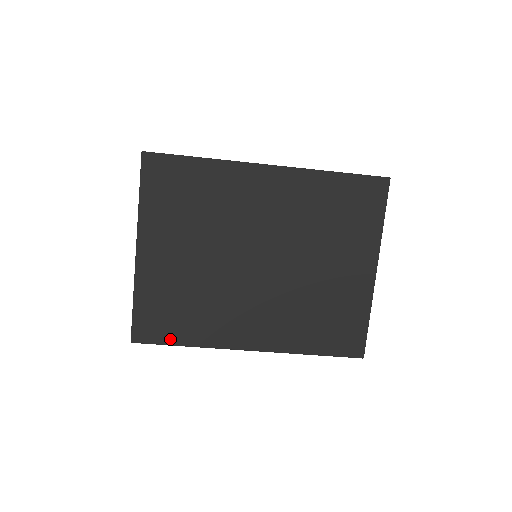
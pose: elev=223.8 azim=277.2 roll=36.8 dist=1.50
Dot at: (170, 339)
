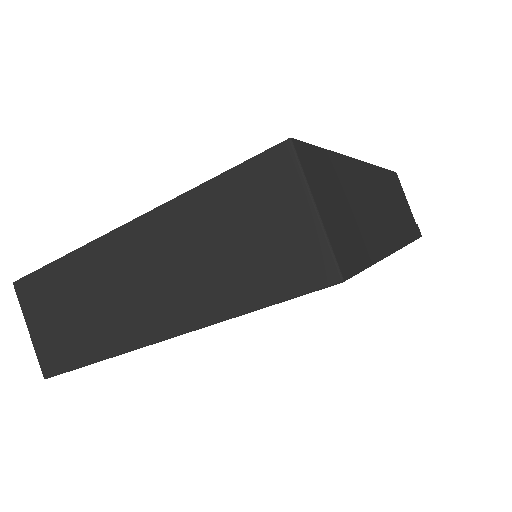
Dot at: occluded
